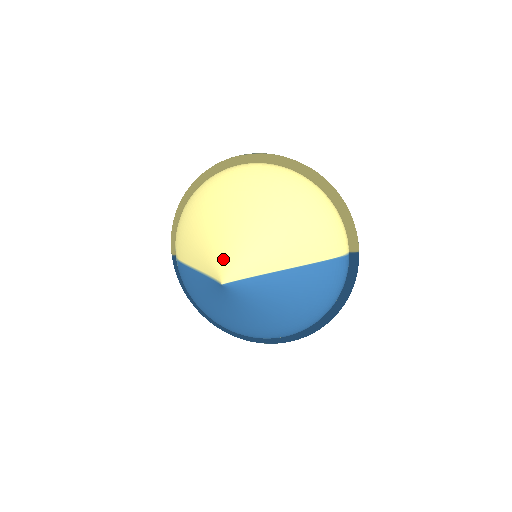
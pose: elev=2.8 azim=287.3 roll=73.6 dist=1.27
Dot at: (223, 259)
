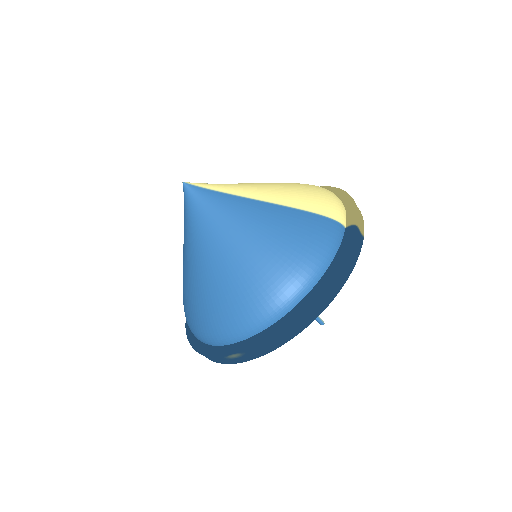
Dot at: occluded
